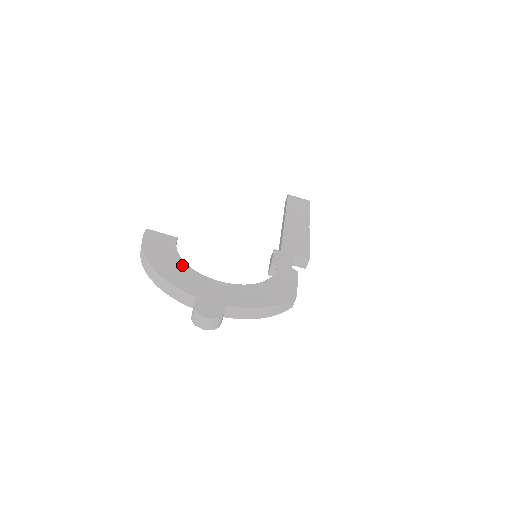
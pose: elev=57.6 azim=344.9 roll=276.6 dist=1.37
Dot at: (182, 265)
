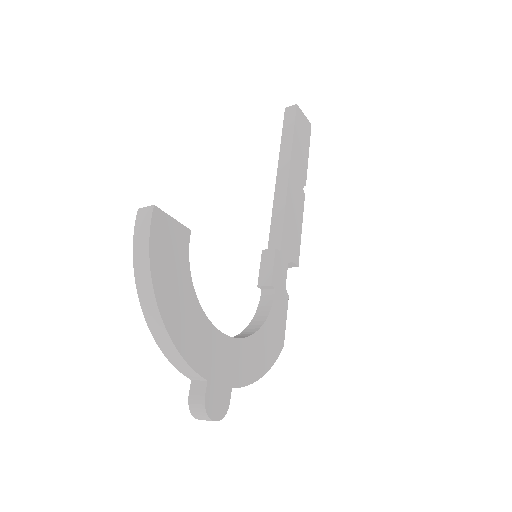
Dot at: (195, 307)
